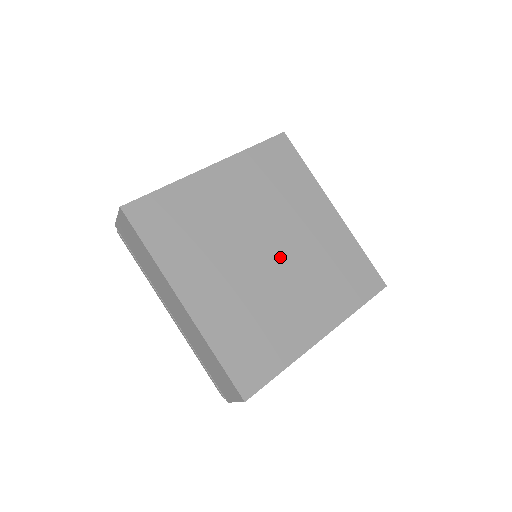
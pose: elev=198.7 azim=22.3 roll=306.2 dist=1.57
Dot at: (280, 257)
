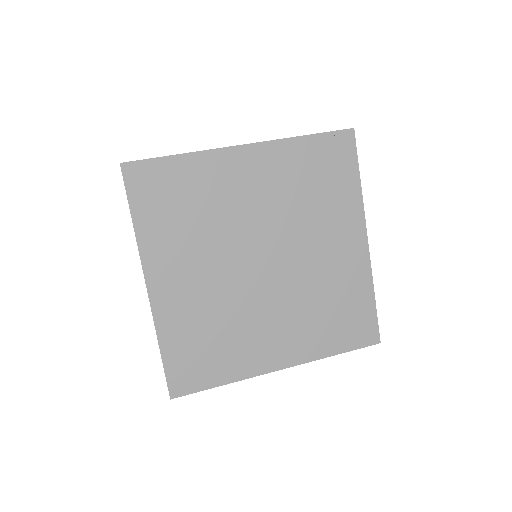
Dot at: (275, 274)
